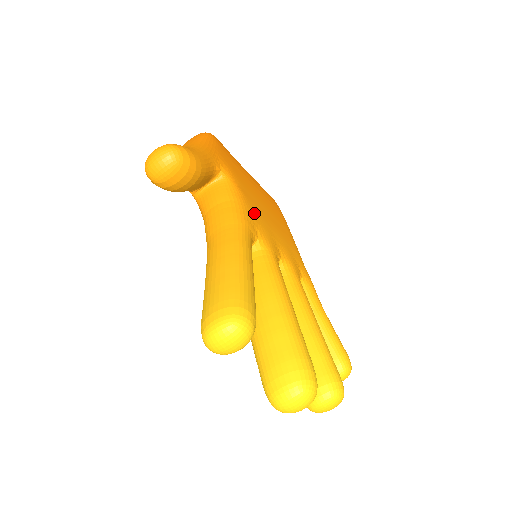
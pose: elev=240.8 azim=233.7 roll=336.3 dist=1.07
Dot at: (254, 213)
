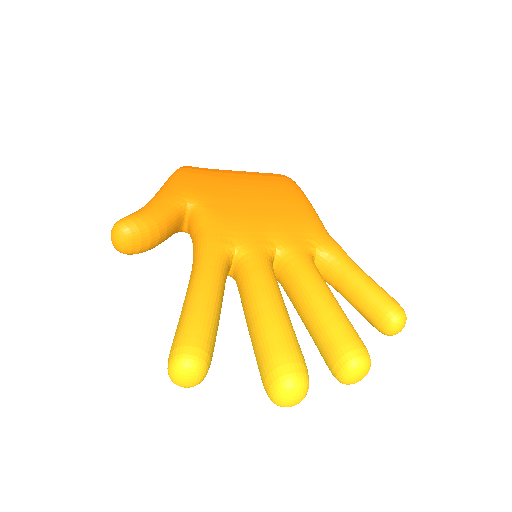
Dot at: (230, 223)
